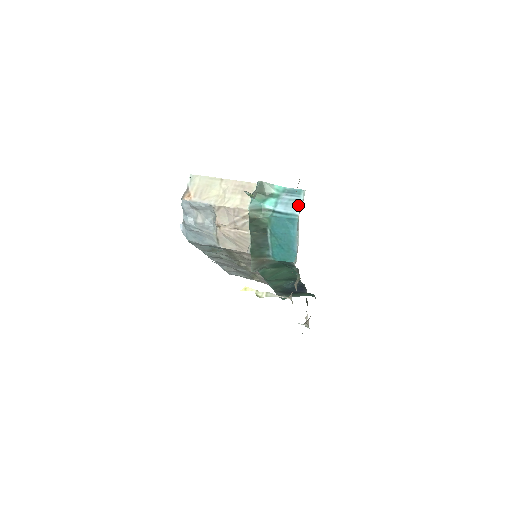
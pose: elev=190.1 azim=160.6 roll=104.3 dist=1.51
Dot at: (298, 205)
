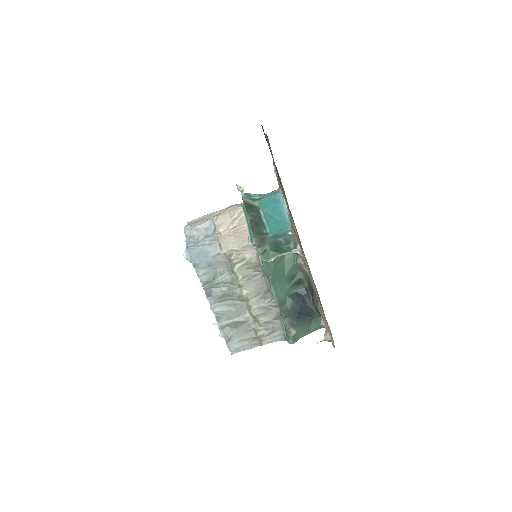
Dot at: (277, 191)
